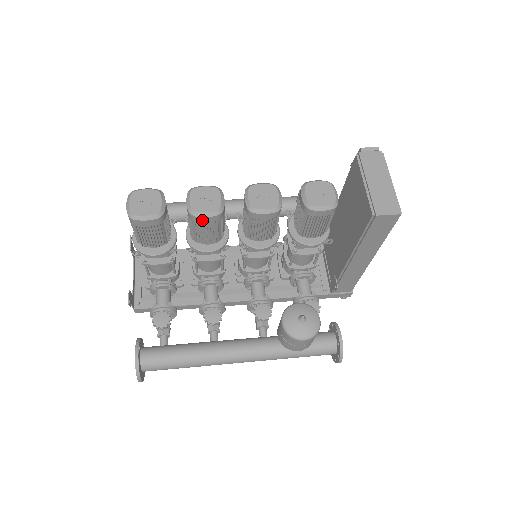
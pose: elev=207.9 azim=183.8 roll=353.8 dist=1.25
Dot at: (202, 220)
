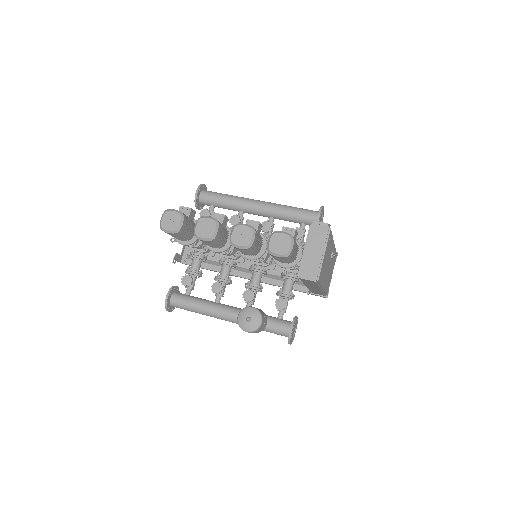
Dot at: (201, 240)
